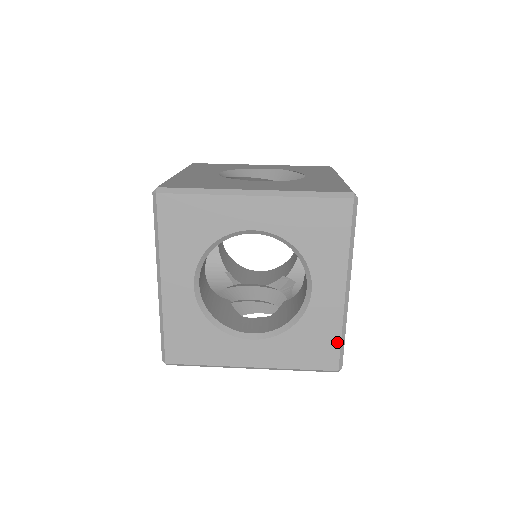
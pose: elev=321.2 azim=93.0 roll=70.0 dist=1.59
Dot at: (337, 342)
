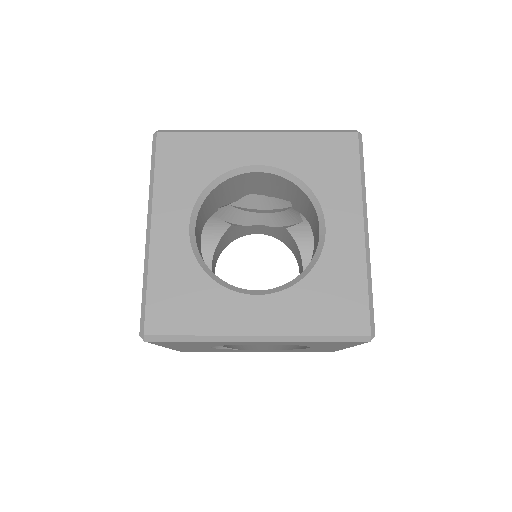
Dot at: (363, 294)
